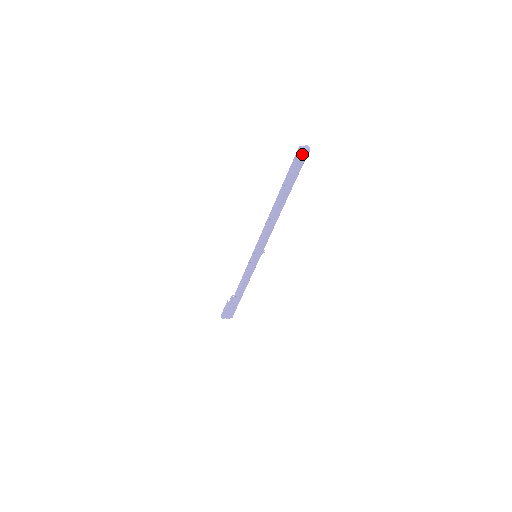
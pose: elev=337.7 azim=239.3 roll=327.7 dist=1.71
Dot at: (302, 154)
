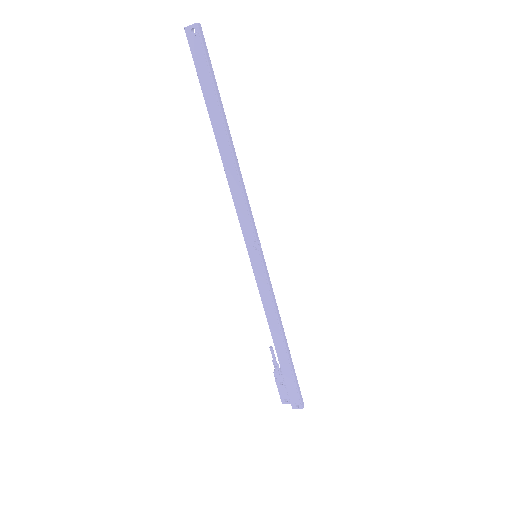
Dot at: (190, 36)
